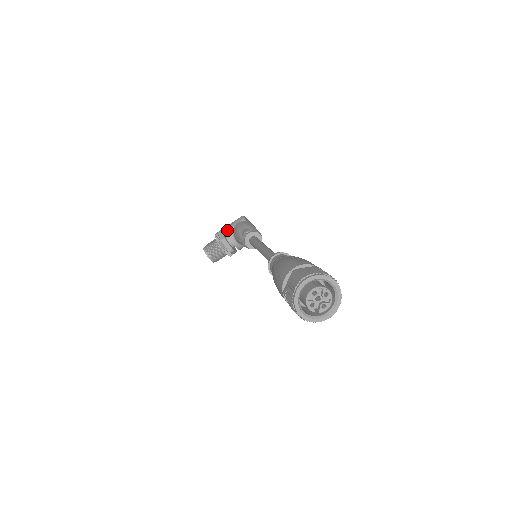
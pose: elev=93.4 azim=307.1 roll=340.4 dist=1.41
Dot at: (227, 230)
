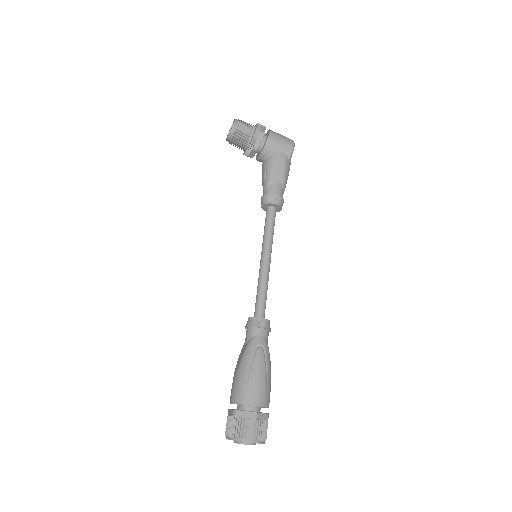
Dot at: (268, 145)
